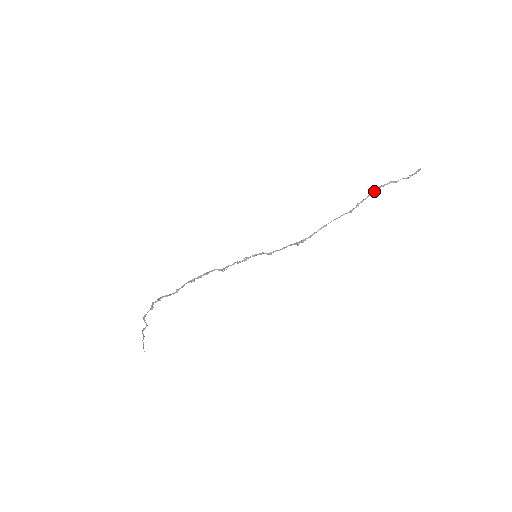
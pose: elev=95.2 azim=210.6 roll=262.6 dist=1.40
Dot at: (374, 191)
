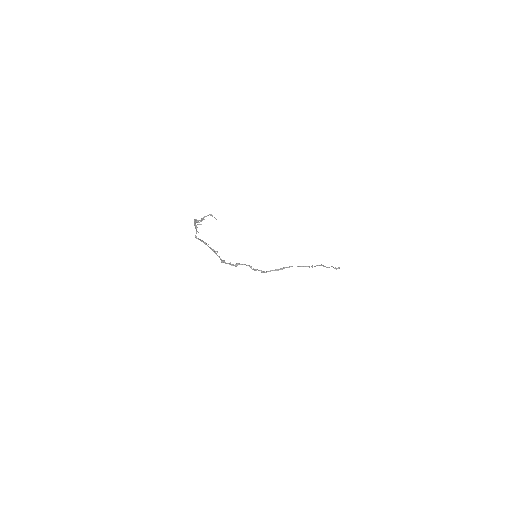
Dot at: (319, 265)
